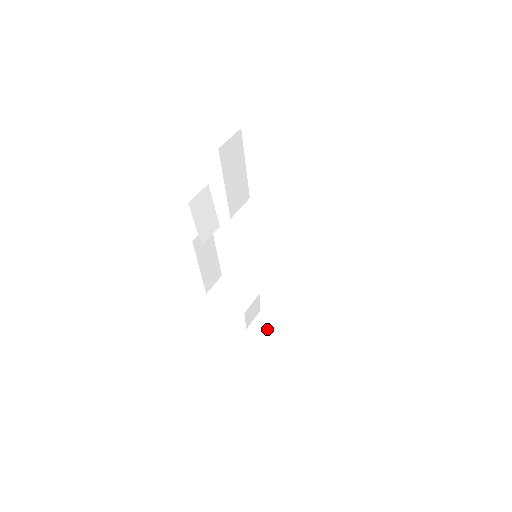
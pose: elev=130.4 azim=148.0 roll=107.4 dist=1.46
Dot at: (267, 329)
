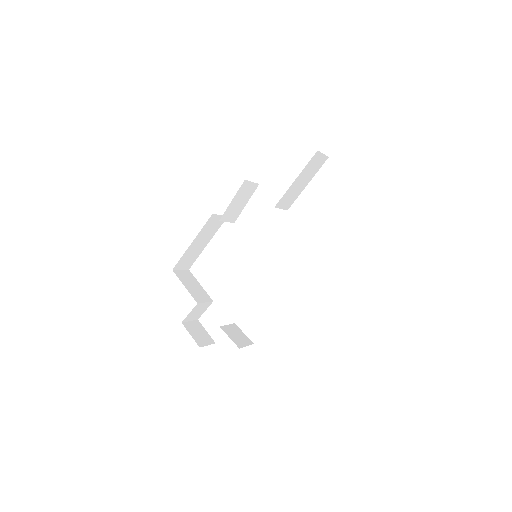
Dot at: (198, 335)
